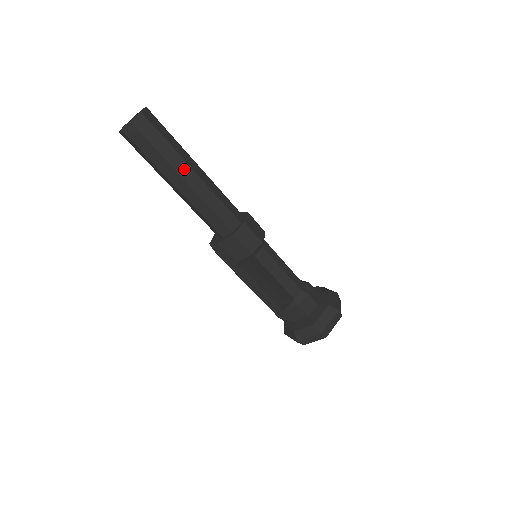
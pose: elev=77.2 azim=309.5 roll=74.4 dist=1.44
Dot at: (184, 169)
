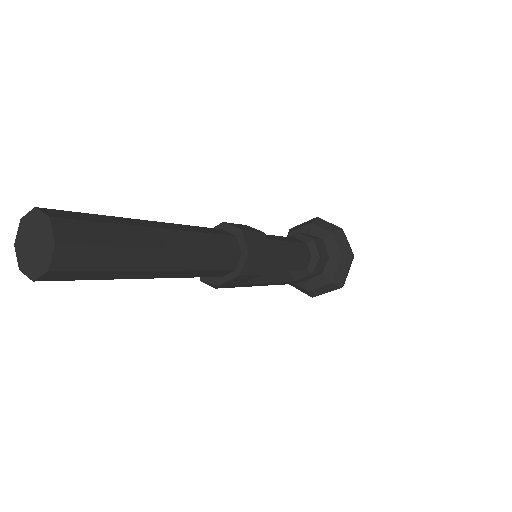
Dot at: (155, 259)
